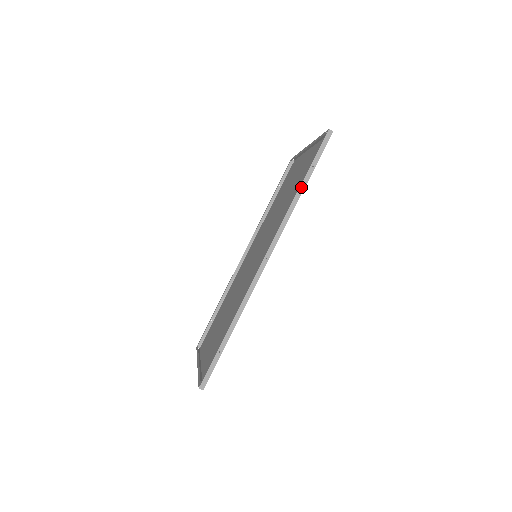
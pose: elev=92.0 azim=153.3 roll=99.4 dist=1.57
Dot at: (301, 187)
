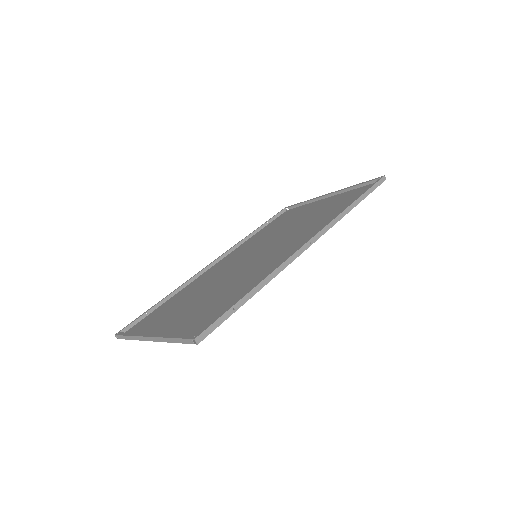
Dot at: (354, 203)
